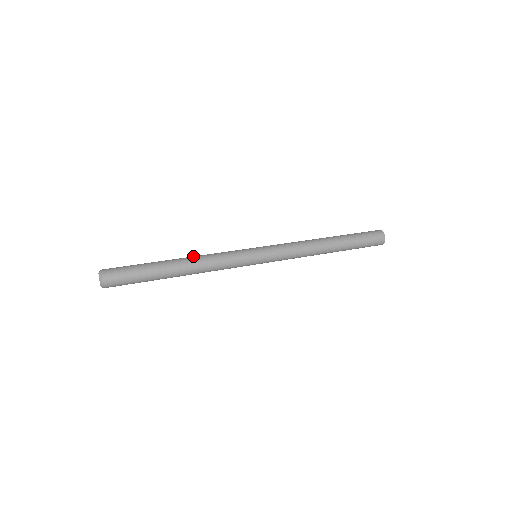
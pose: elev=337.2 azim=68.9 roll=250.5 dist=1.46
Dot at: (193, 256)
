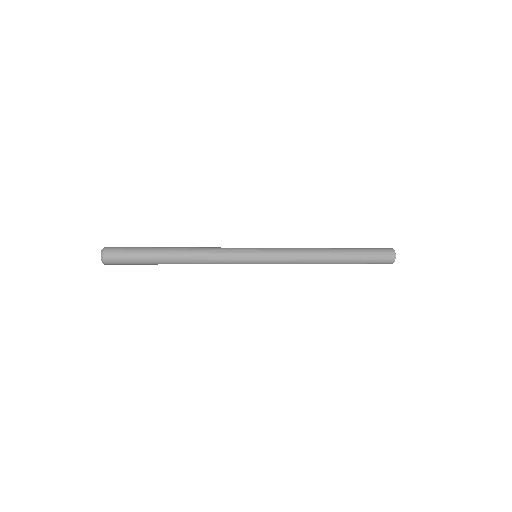
Dot at: occluded
